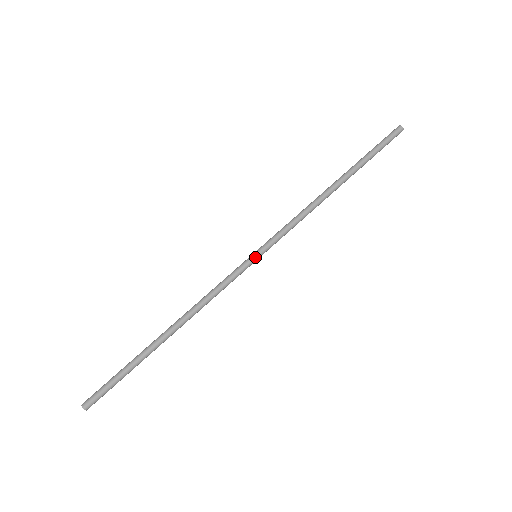
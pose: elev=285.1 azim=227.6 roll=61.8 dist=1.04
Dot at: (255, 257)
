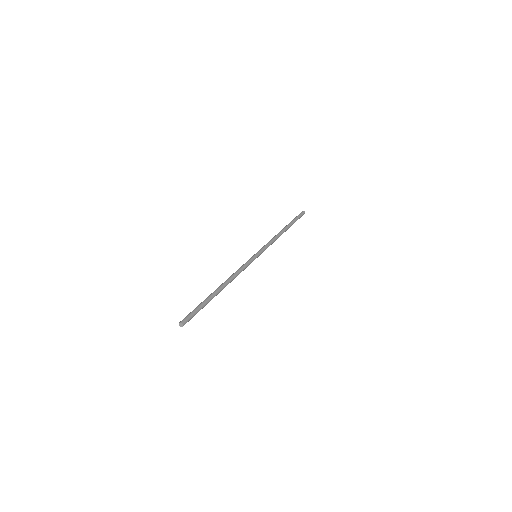
Dot at: (256, 255)
